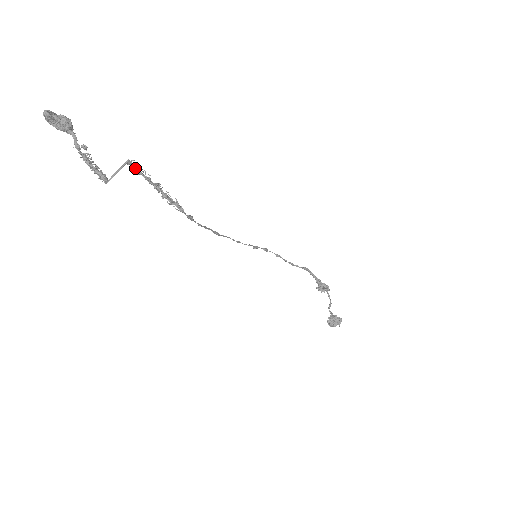
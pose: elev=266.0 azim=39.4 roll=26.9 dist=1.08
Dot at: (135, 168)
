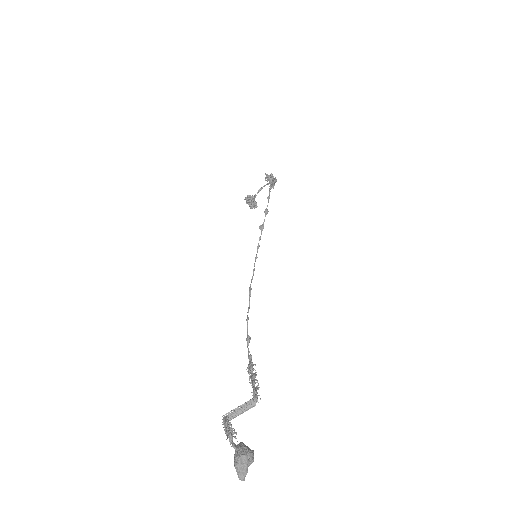
Dot at: (255, 396)
